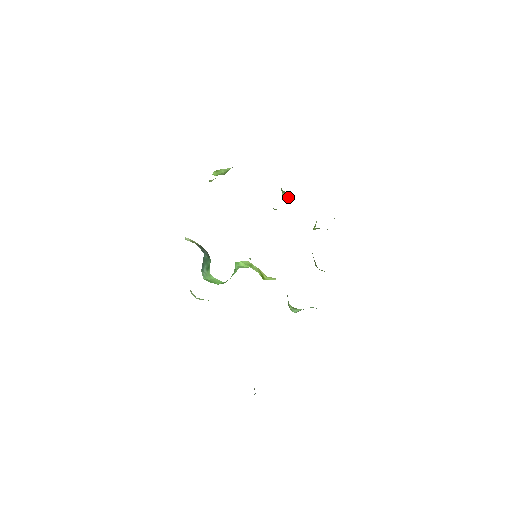
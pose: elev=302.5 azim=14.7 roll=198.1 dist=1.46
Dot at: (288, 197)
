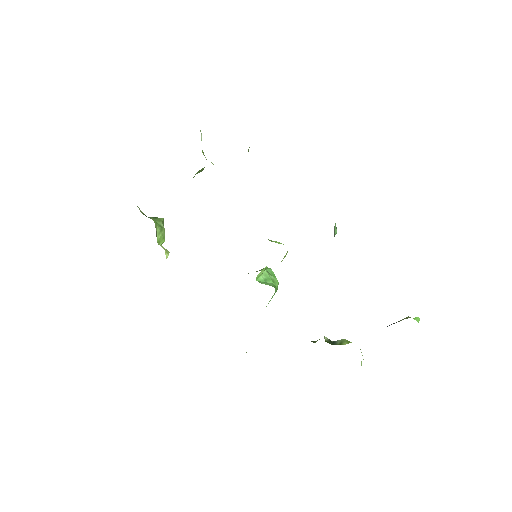
Dot at: (202, 170)
